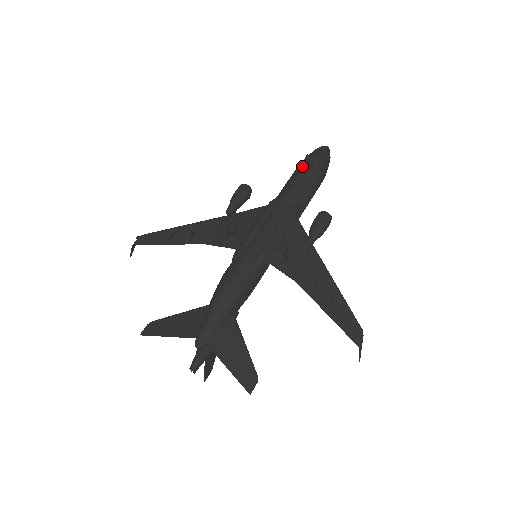
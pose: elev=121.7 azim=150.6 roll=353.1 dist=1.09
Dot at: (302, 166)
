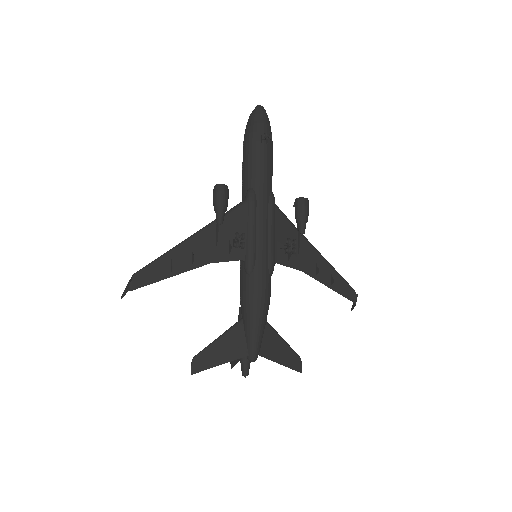
Dot at: (258, 143)
